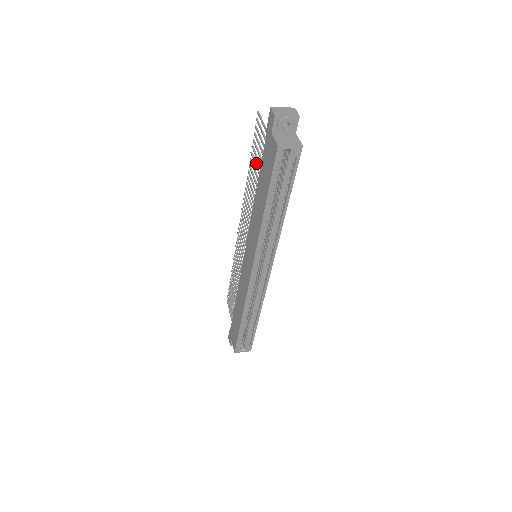
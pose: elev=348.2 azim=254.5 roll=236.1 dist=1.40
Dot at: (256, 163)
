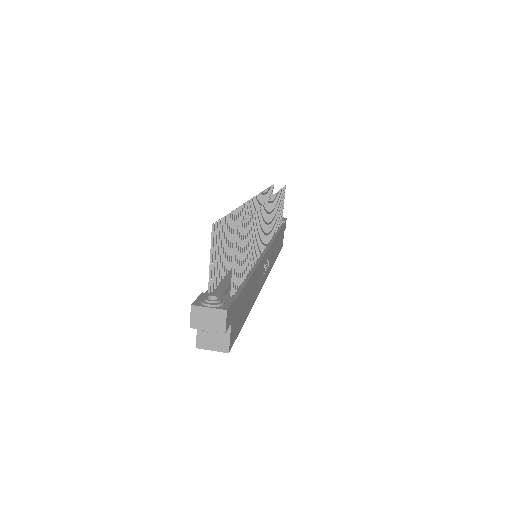
Dot at: (227, 242)
